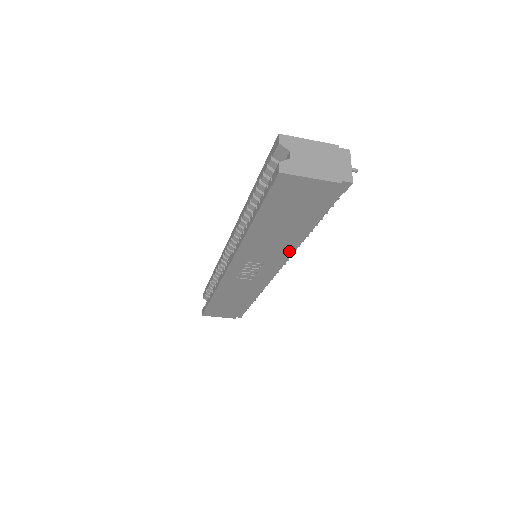
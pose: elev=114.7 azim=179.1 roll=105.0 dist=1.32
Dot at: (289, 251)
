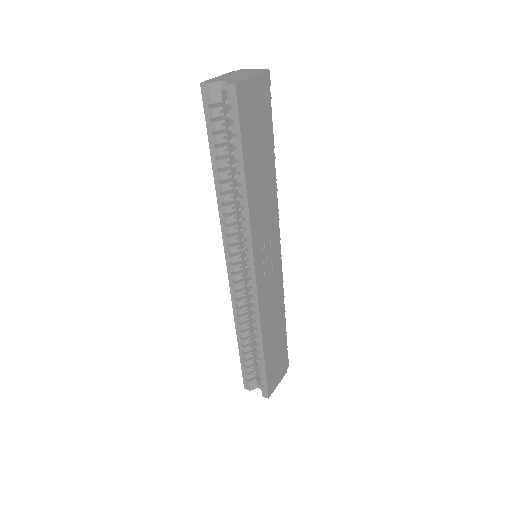
Dot at: (275, 205)
